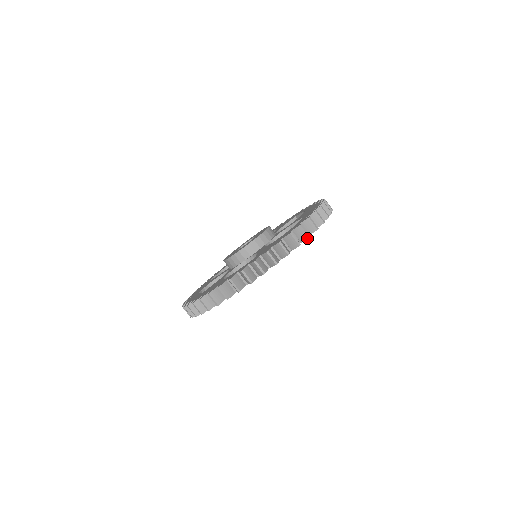
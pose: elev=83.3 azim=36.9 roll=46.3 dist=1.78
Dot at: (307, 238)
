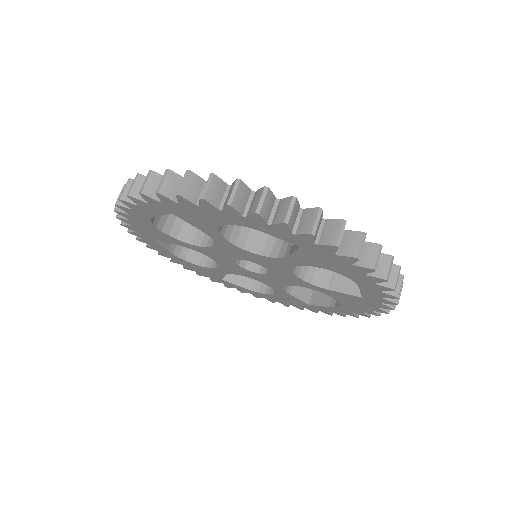
Dot at: (226, 204)
